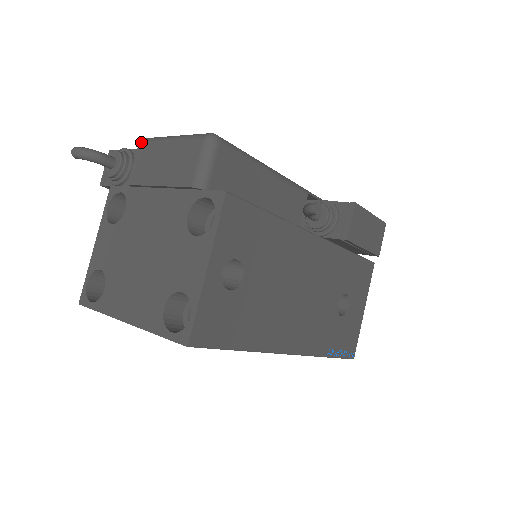
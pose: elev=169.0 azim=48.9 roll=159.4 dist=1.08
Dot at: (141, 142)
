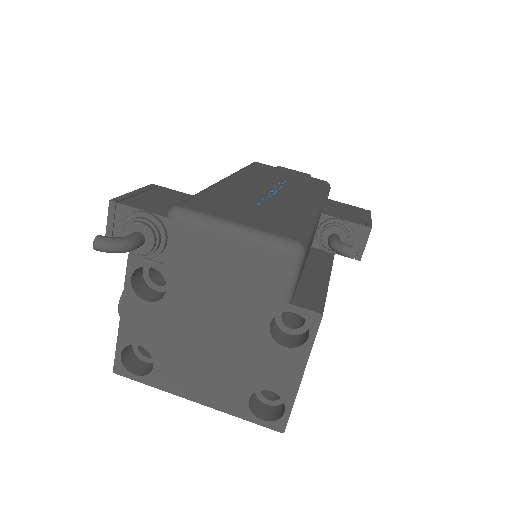
Dot at: (181, 220)
